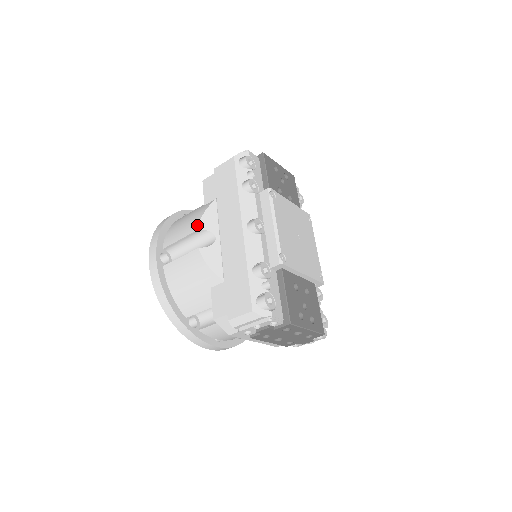
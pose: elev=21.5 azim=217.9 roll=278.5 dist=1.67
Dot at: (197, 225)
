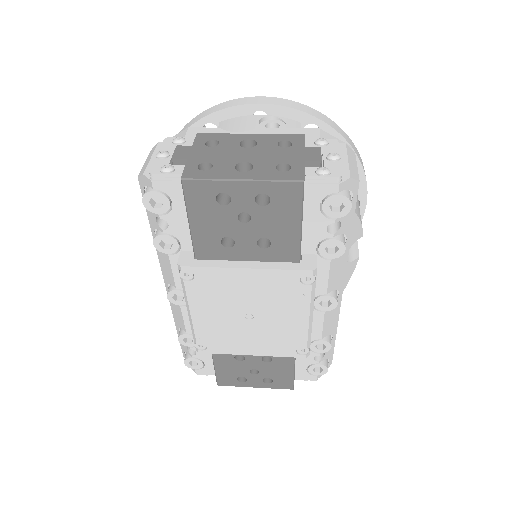
Dot at: occluded
